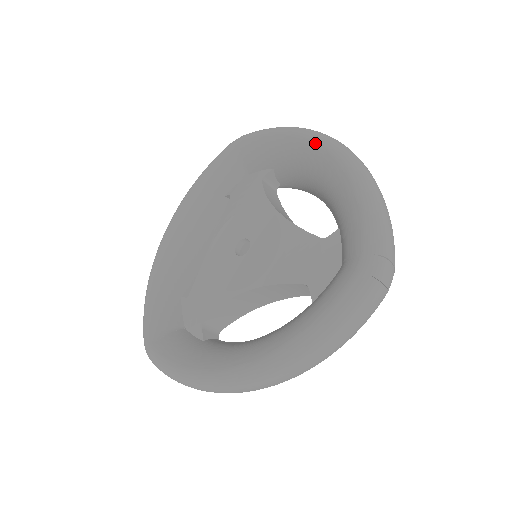
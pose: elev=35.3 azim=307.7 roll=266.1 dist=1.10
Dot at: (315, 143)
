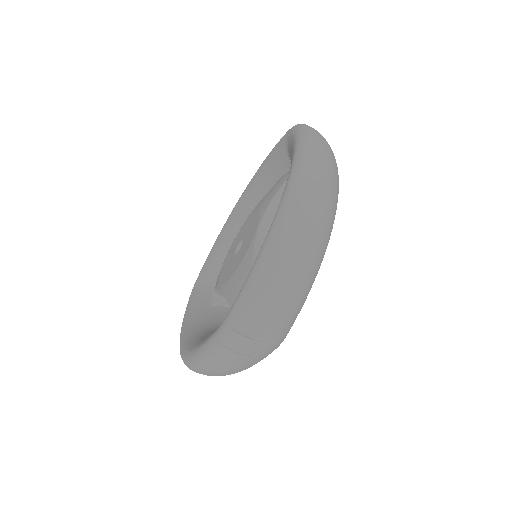
Dot at: (289, 174)
